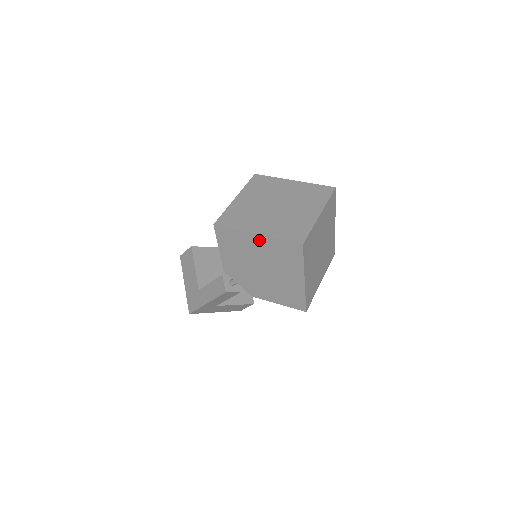
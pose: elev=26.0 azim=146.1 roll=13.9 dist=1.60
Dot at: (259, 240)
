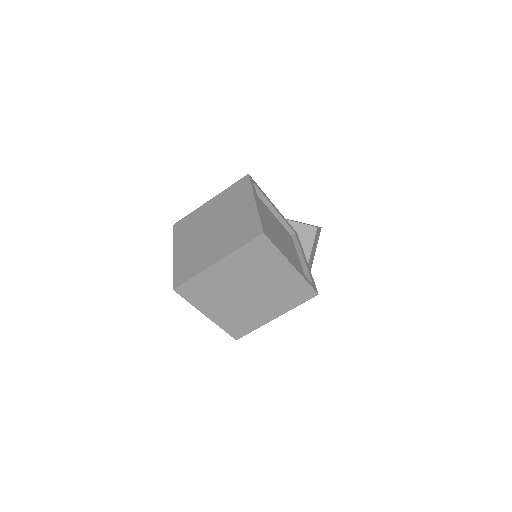
Dot at: occluded
